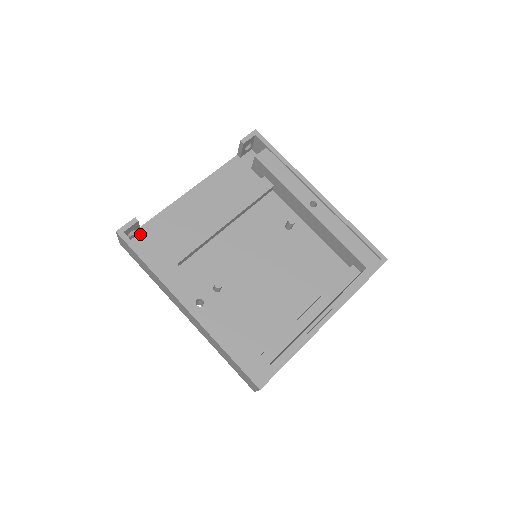
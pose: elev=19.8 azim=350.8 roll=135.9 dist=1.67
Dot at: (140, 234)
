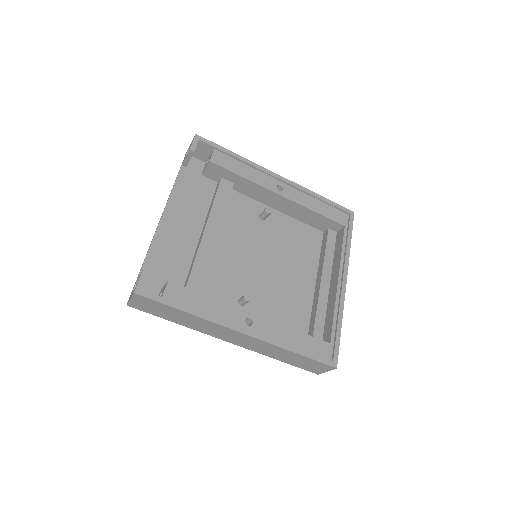
Dot at: occluded
